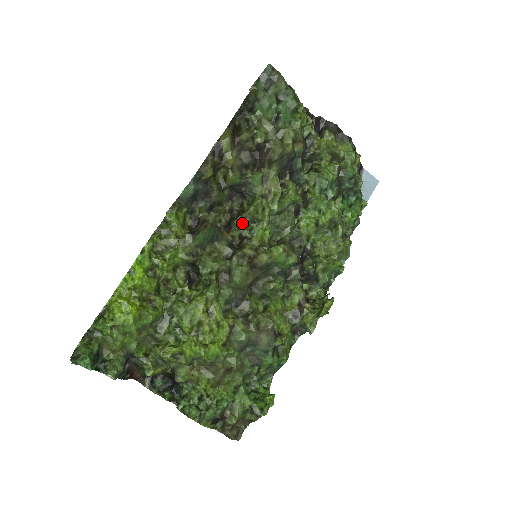
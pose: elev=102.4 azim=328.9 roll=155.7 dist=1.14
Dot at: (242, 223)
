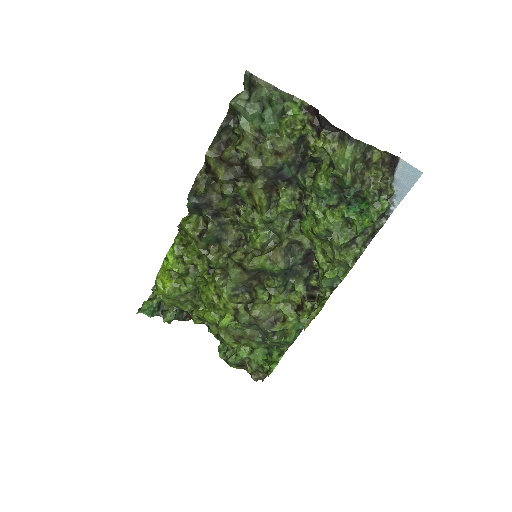
Dot at: (241, 228)
